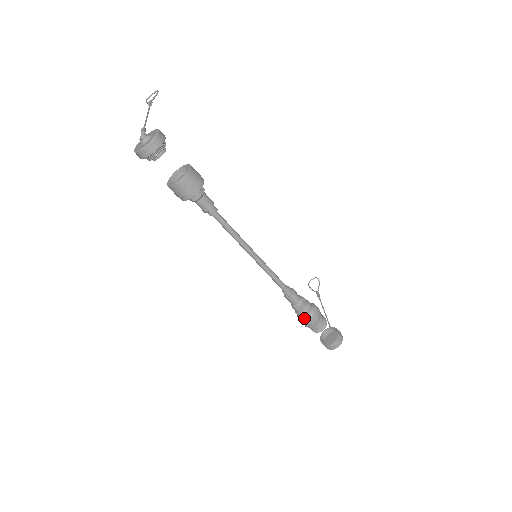
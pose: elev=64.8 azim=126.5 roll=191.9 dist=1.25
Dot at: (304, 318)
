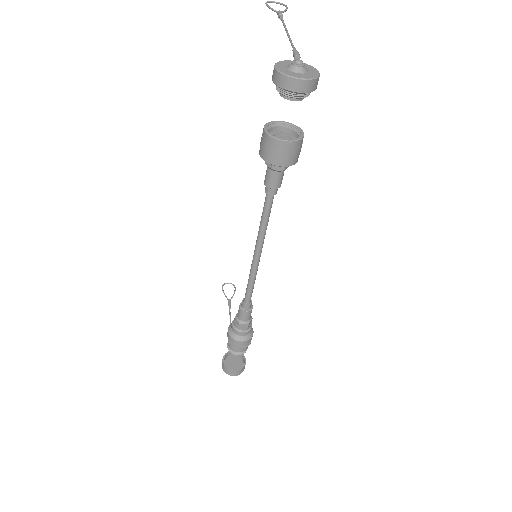
Dot at: (237, 336)
